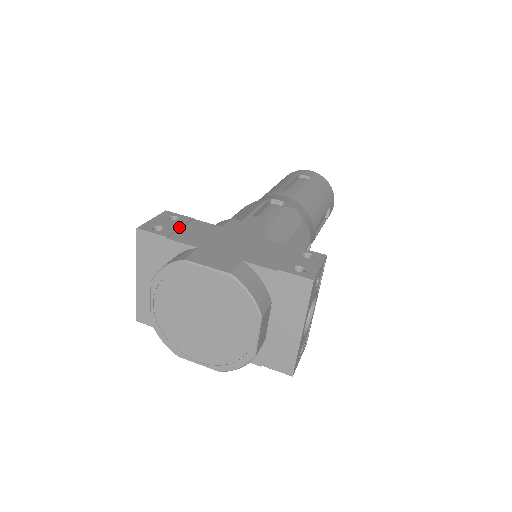
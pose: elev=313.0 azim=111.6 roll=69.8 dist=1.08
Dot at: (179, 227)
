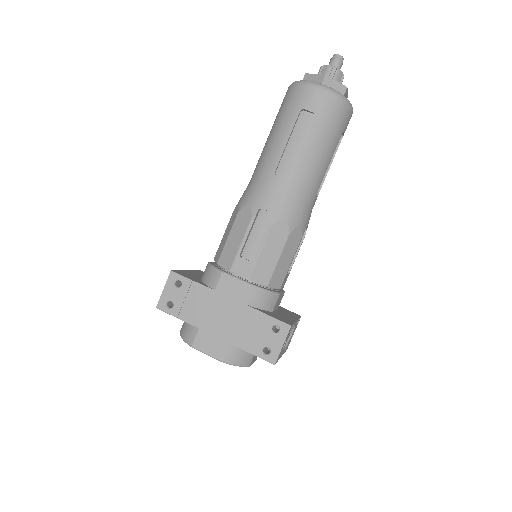
Dot at: (183, 300)
